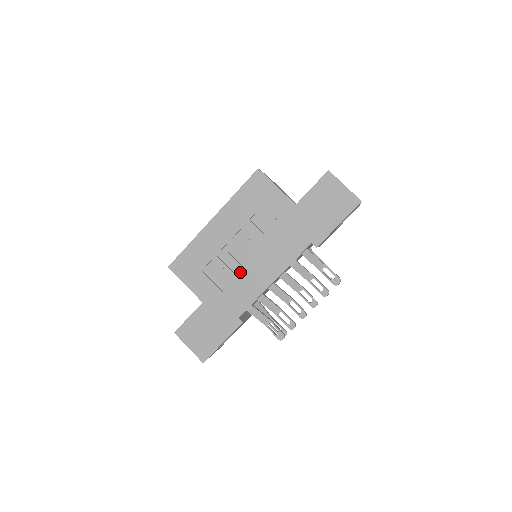
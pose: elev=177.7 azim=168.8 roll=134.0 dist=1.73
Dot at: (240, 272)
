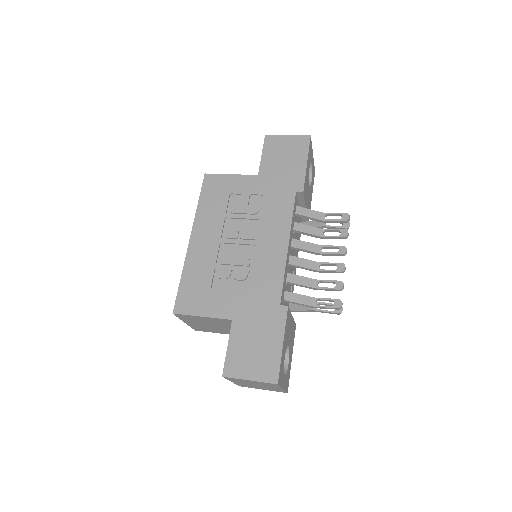
Dot at: (250, 264)
